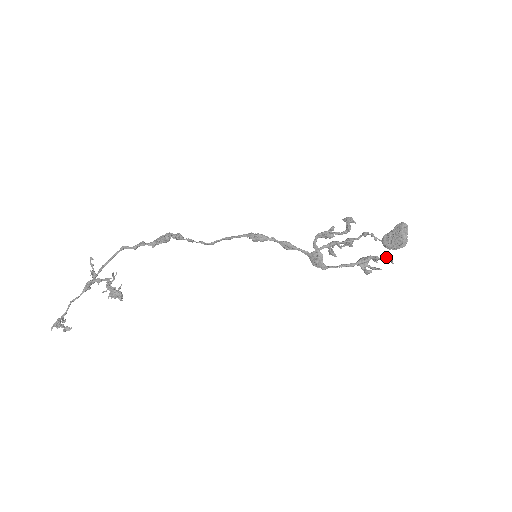
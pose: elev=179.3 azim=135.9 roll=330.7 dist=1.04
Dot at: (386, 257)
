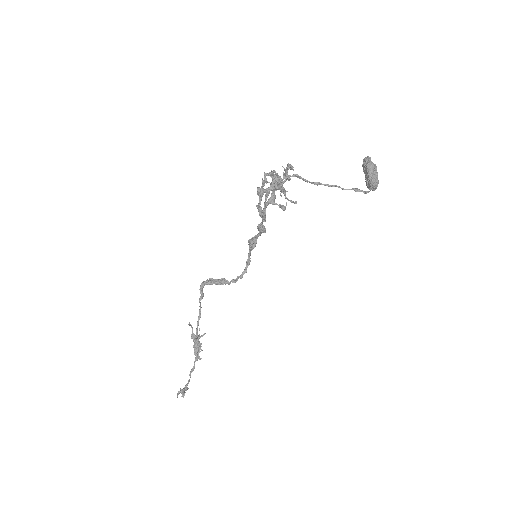
Dot at: (286, 167)
